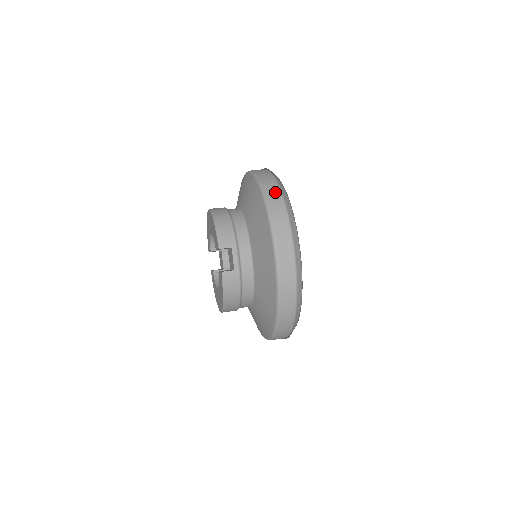
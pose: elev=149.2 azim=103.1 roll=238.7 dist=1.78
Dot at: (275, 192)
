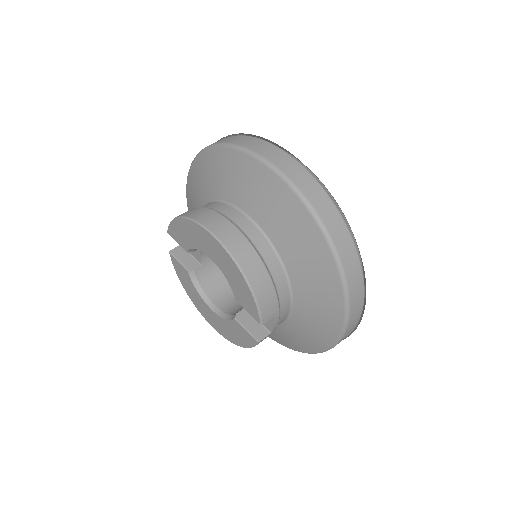
Dot at: (352, 255)
